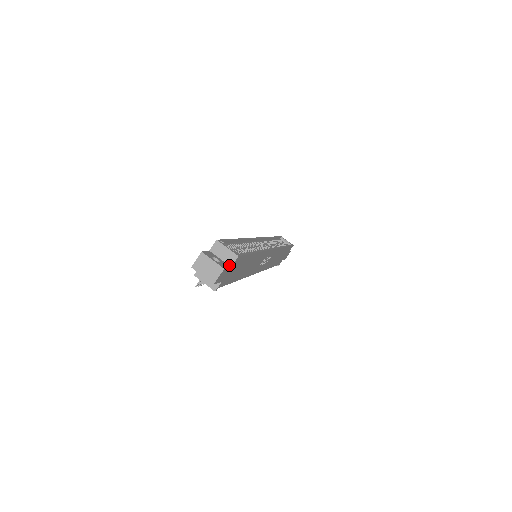
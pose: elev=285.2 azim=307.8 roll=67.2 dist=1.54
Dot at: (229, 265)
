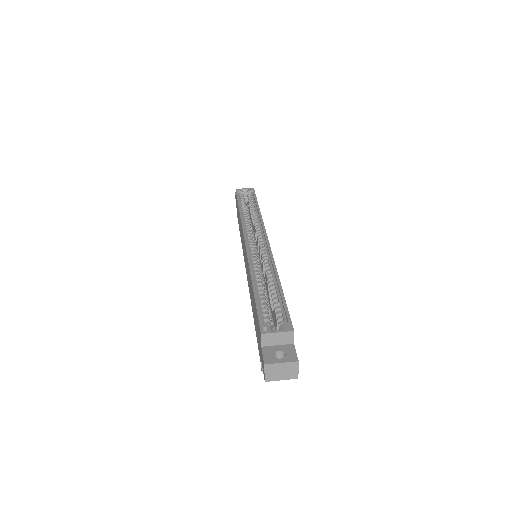
Dot at: (291, 344)
